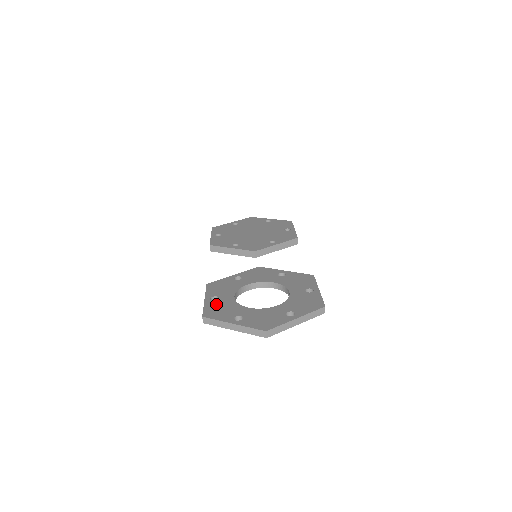
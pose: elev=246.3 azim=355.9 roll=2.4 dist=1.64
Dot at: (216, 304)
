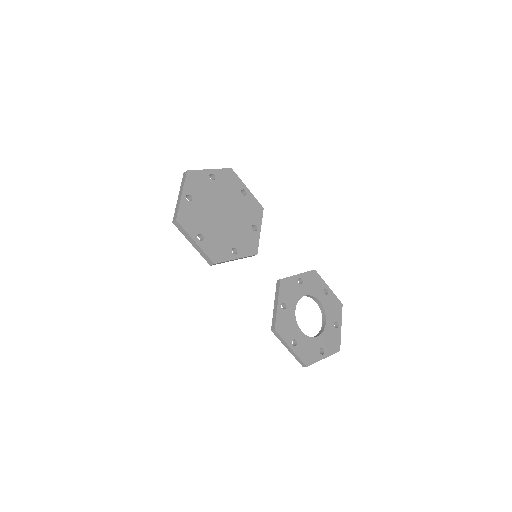
Dot at: (302, 348)
